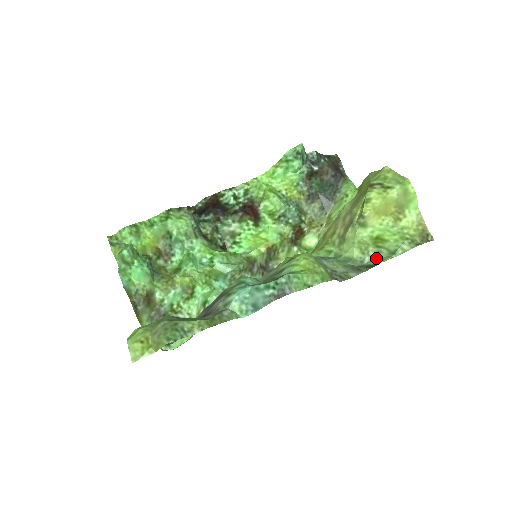
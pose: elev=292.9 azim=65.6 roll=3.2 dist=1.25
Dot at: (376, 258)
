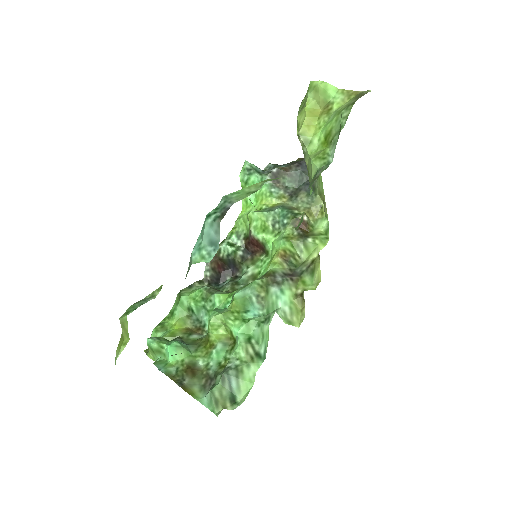
Dot at: (334, 148)
